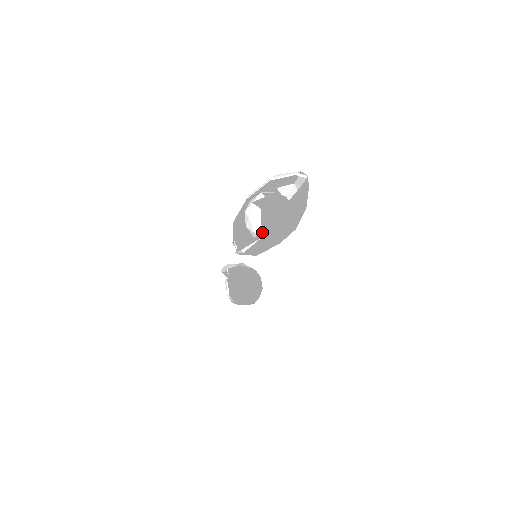
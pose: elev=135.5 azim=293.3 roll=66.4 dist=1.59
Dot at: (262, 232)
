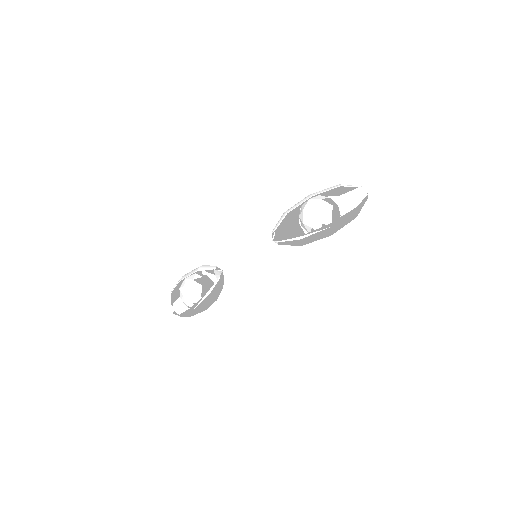
Dot at: (333, 222)
